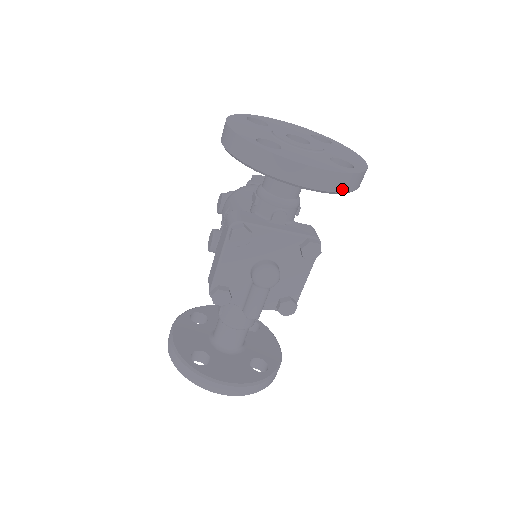
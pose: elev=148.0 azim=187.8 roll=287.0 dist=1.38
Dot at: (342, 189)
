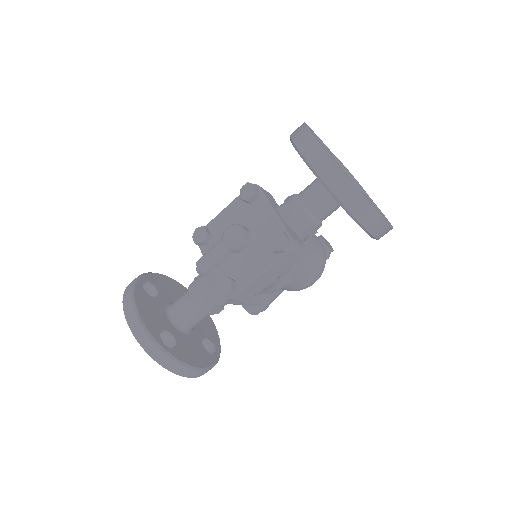
Dot at: (328, 182)
